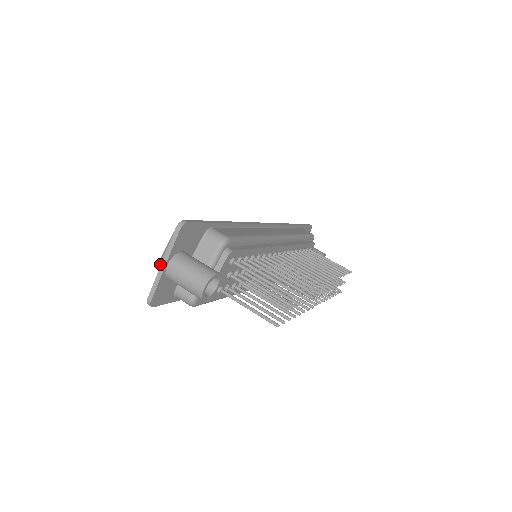
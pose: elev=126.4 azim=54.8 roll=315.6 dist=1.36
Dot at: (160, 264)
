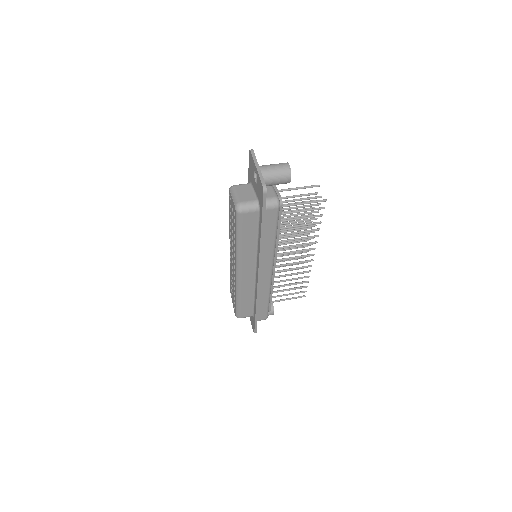
Dot at: (238, 202)
